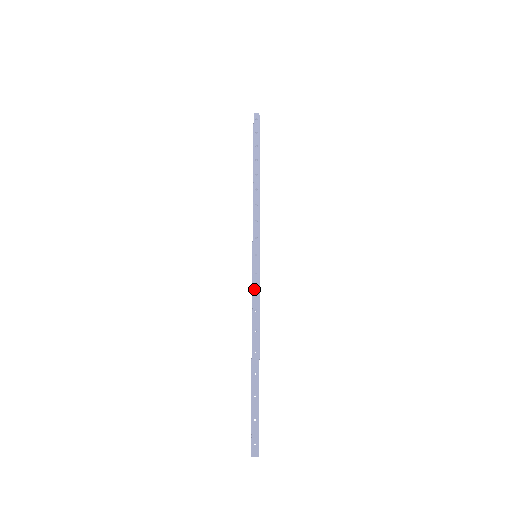
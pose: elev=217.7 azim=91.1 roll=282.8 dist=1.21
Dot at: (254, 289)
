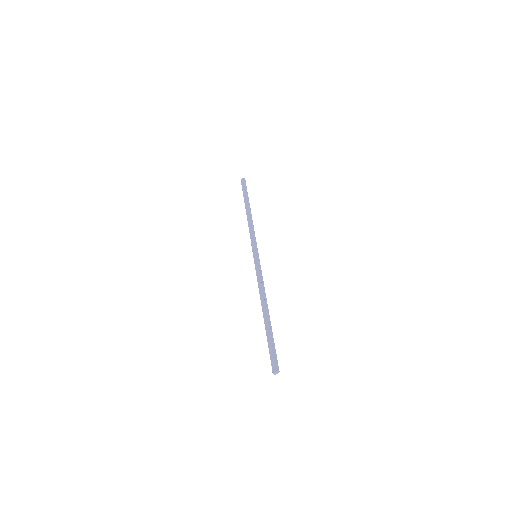
Dot at: (257, 275)
